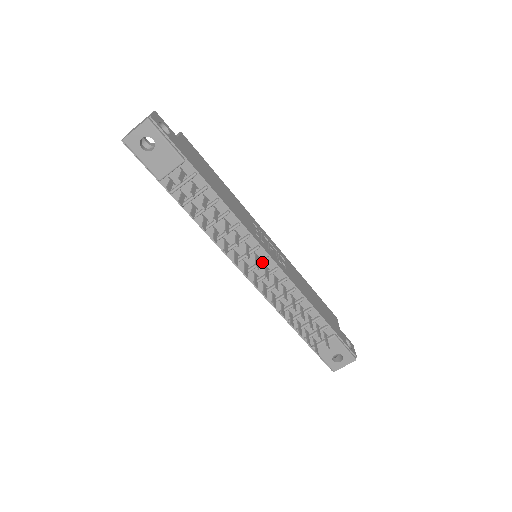
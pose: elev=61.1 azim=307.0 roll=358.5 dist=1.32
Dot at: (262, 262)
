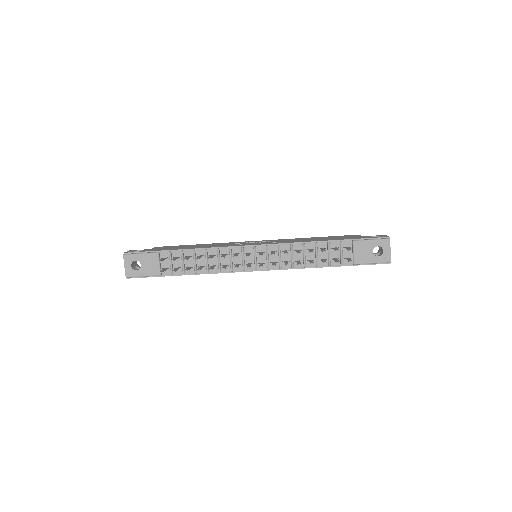
Dot at: (254, 253)
